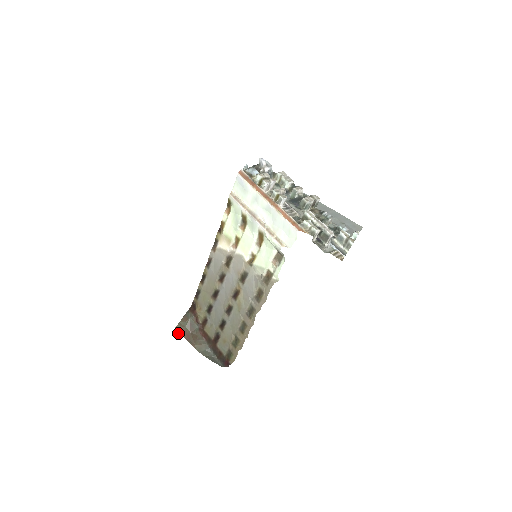
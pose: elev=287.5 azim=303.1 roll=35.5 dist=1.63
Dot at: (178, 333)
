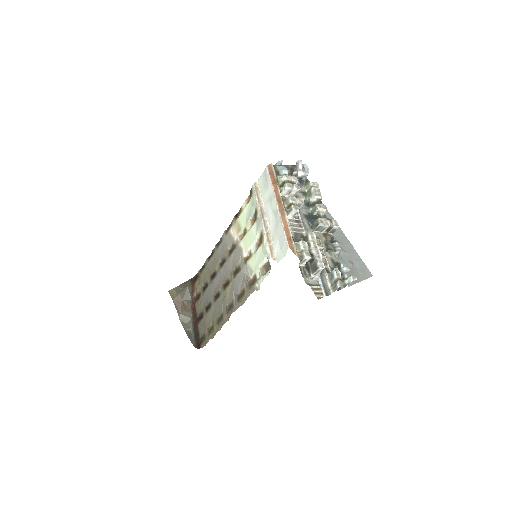
Dot at: occluded
